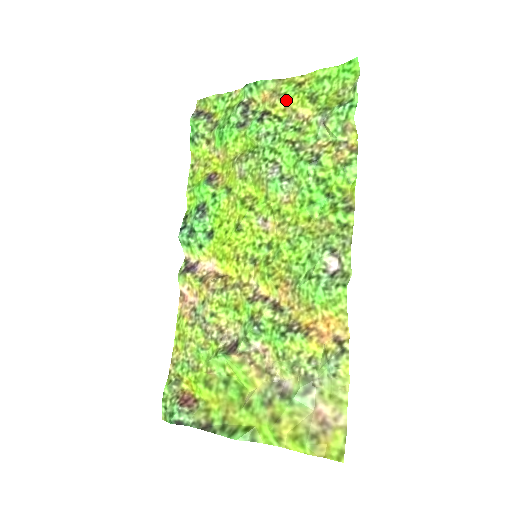
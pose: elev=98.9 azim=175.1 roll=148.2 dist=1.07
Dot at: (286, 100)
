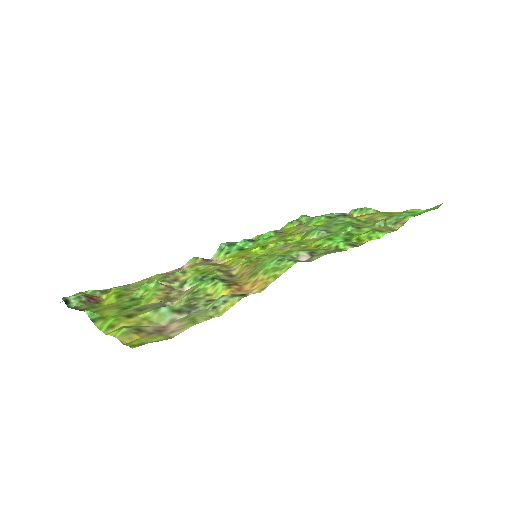
Dot at: (373, 215)
